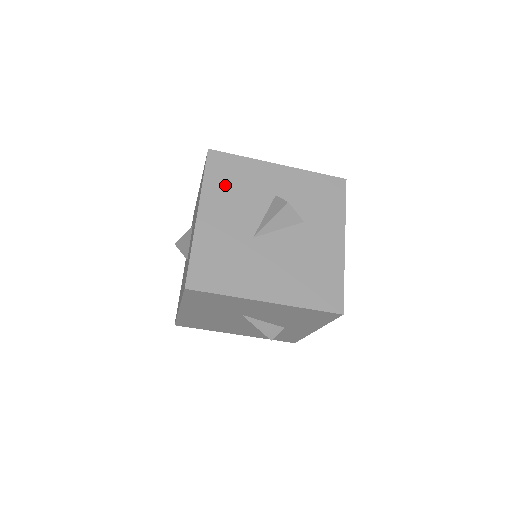
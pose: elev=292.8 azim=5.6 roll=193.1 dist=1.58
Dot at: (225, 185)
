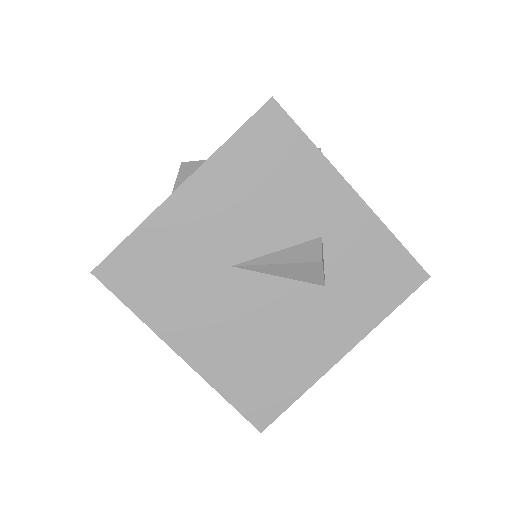
Dot at: occluded
